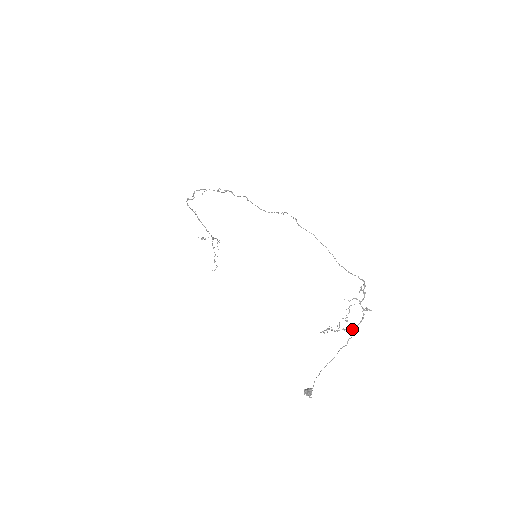
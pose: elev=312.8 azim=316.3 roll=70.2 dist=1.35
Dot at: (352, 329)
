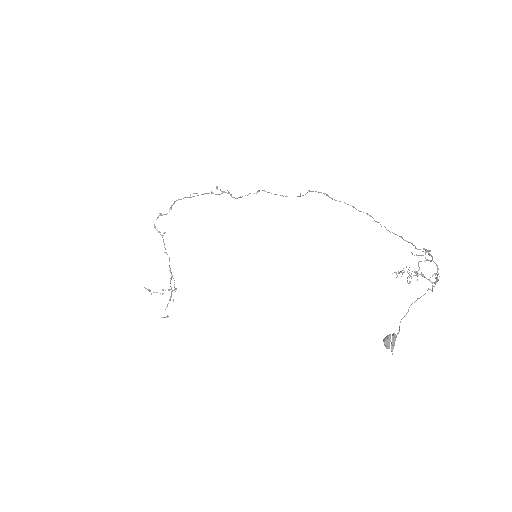
Dot at: (430, 281)
